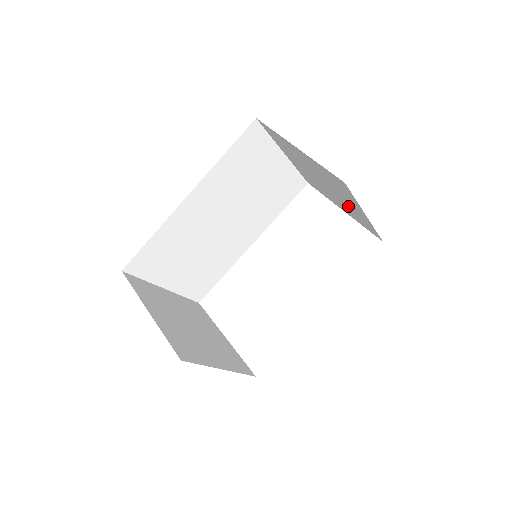
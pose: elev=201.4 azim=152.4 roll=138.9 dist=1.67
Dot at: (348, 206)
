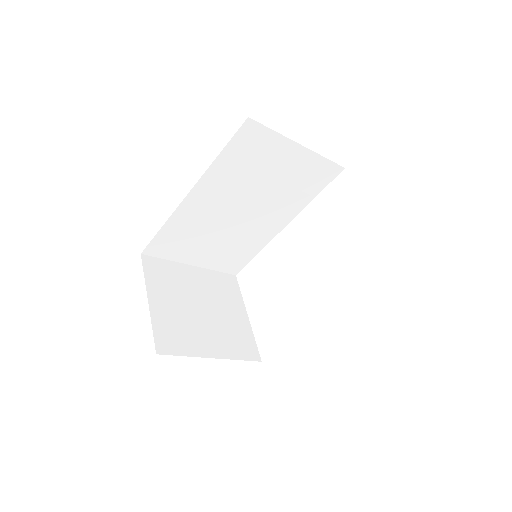
Dot at: occluded
